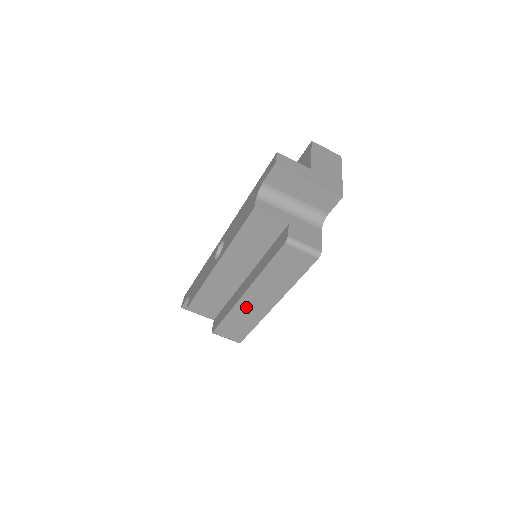
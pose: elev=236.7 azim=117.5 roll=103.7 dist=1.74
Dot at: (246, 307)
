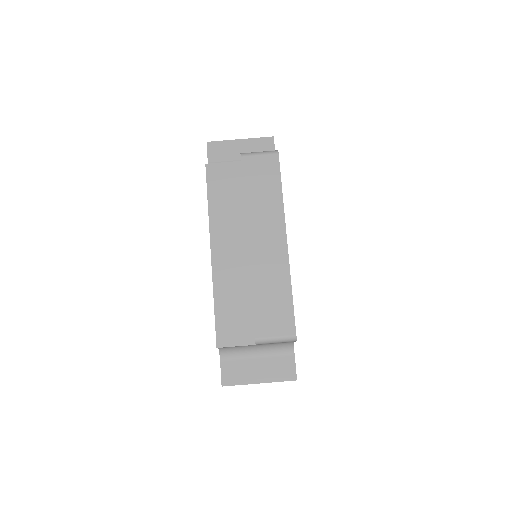
Dot at: (262, 264)
